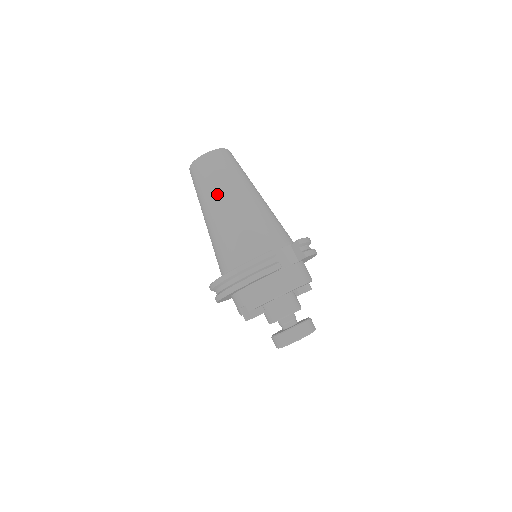
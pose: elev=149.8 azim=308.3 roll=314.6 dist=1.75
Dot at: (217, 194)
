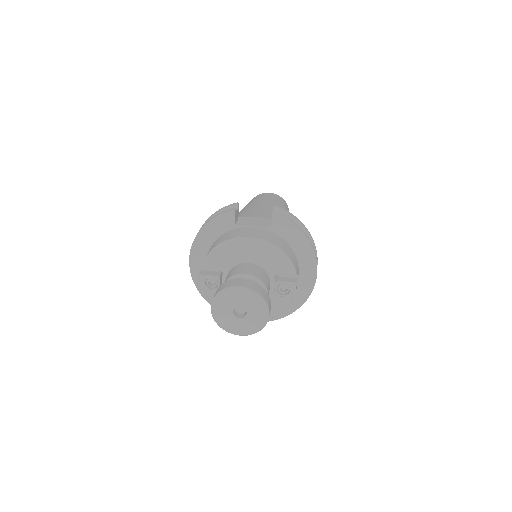
Dot at: occluded
